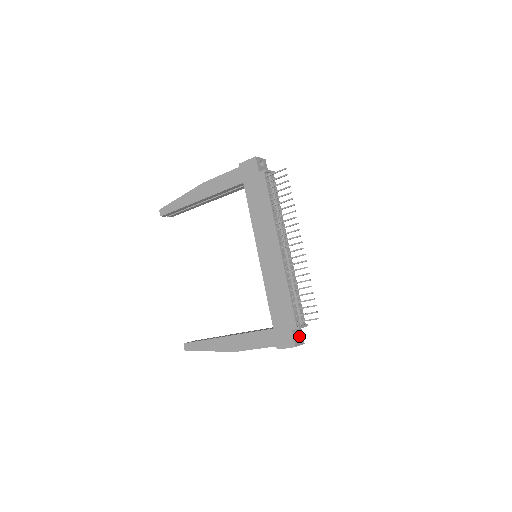
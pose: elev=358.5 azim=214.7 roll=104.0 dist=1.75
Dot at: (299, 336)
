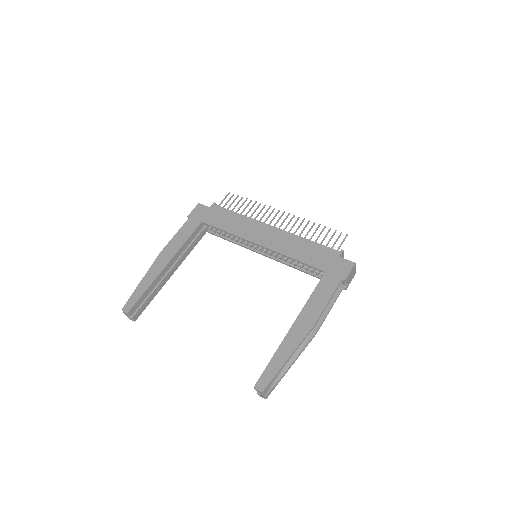
Dot at: occluded
